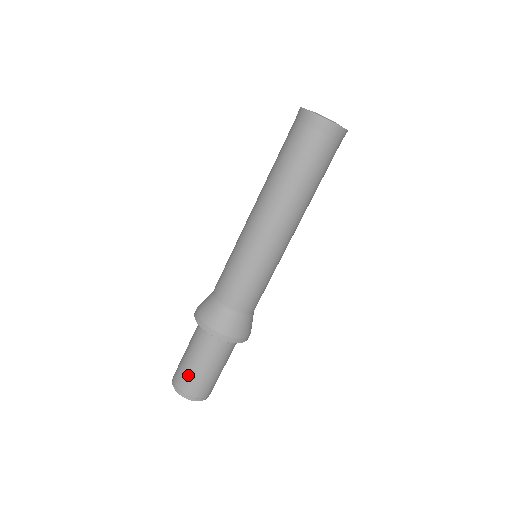
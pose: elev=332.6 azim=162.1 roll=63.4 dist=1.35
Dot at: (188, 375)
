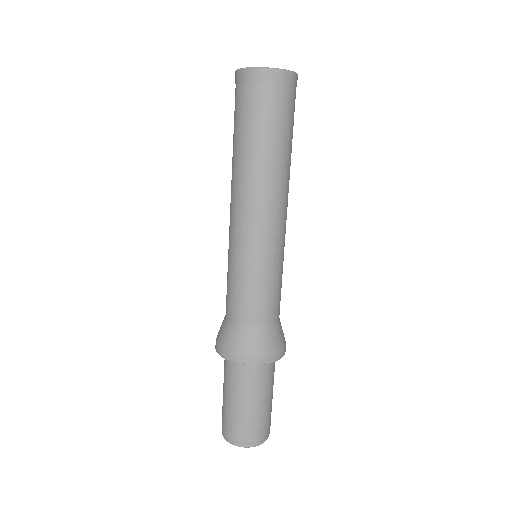
Dot at: (258, 421)
